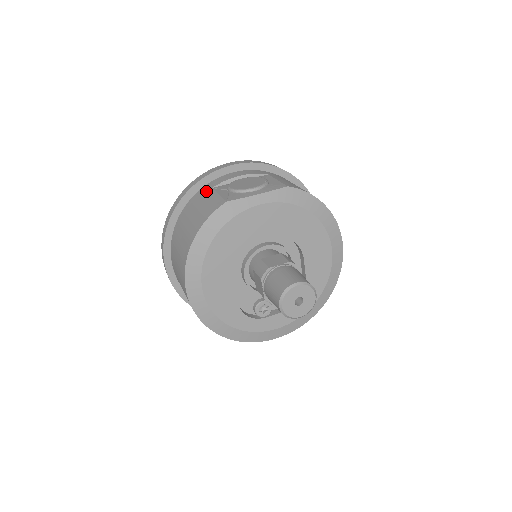
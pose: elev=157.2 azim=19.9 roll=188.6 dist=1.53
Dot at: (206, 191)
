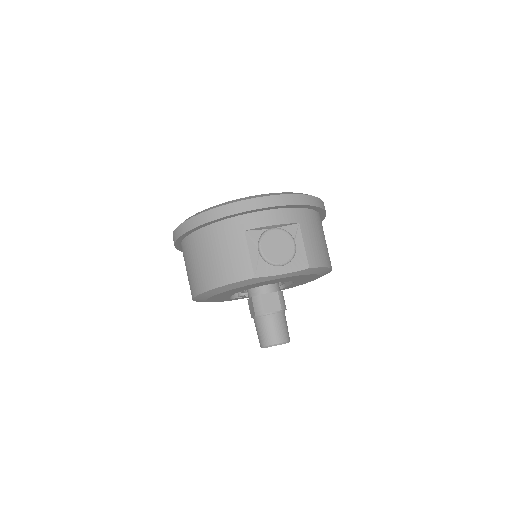
Dot at: (238, 231)
